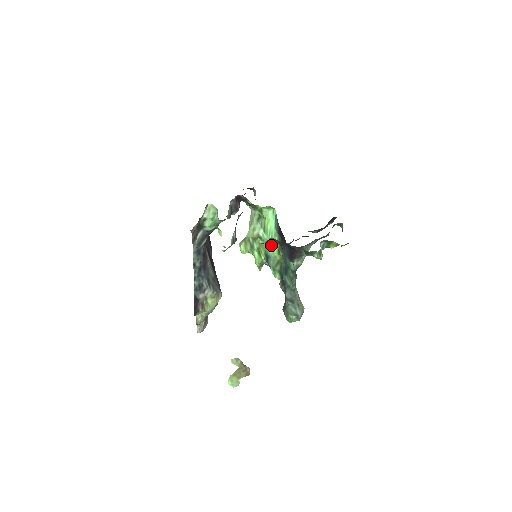
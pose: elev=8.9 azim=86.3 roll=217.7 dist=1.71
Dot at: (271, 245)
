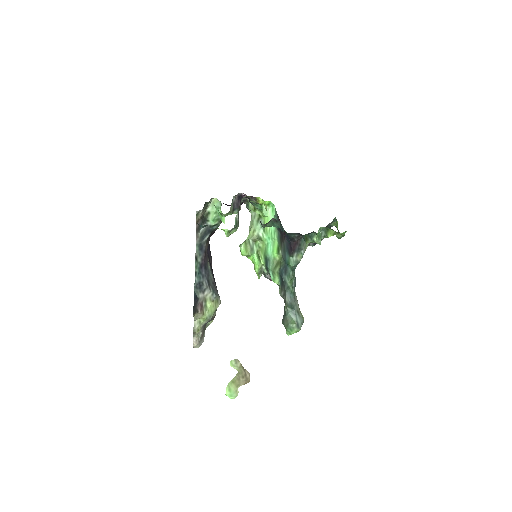
Dot at: (270, 245)
